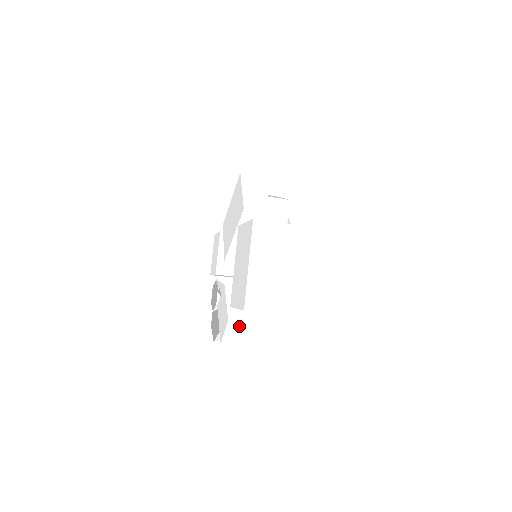
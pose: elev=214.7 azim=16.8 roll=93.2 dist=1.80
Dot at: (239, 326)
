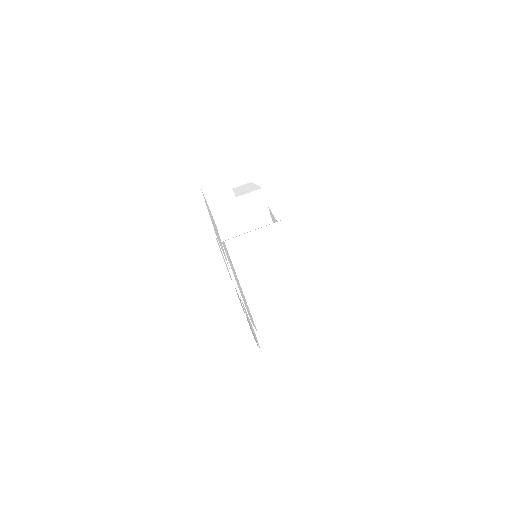
Dot at: (269, 333)
